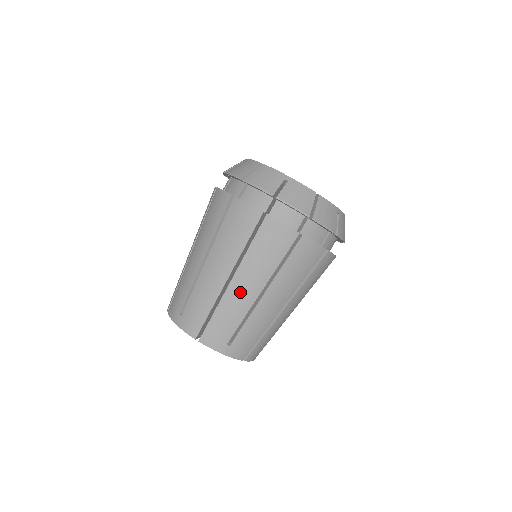
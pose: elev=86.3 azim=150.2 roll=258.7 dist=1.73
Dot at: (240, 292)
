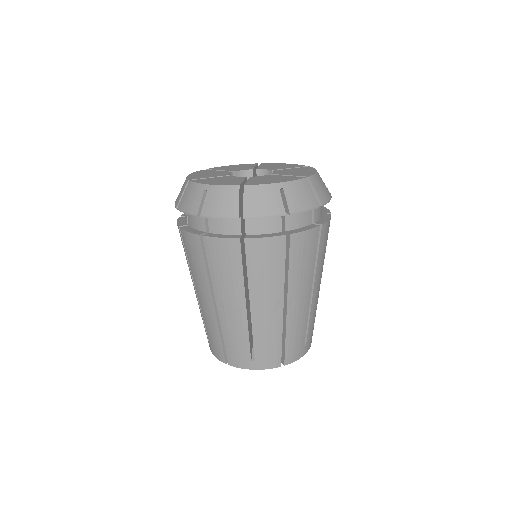
Dot at: (298, 307)
